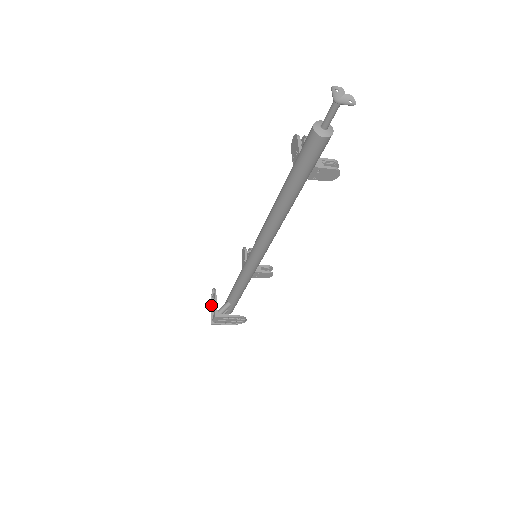
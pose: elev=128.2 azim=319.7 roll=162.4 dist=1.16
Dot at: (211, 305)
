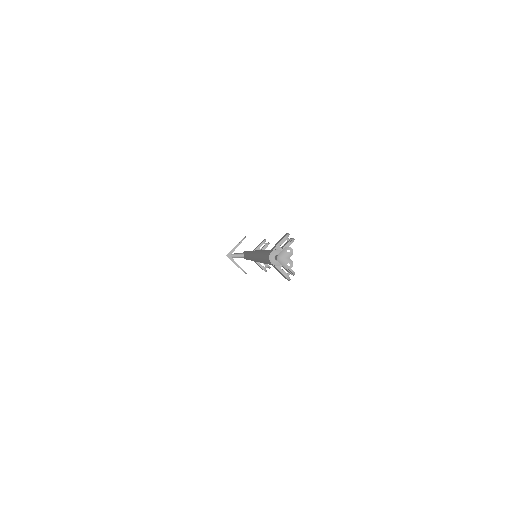
Dot at: (237, 244)
